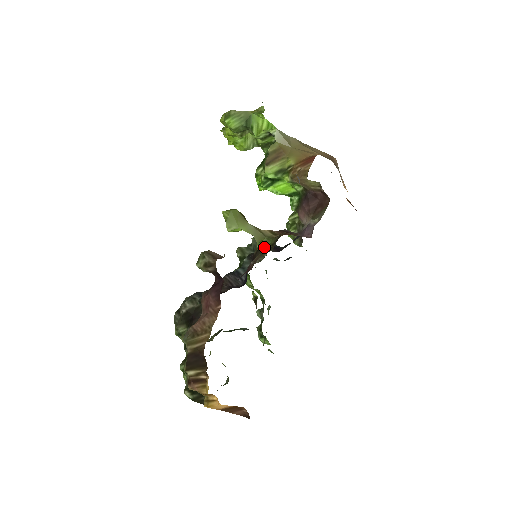
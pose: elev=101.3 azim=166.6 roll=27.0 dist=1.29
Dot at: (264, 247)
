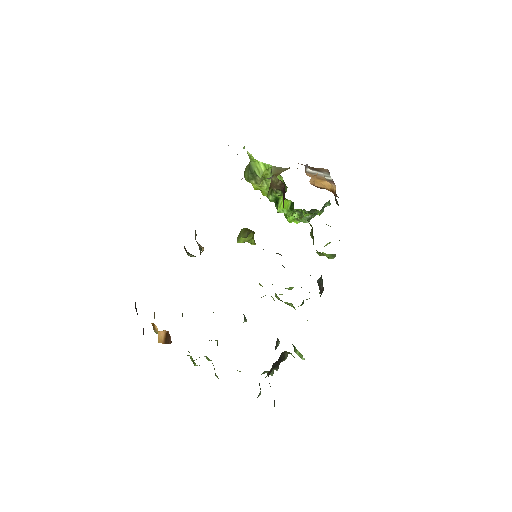
Dot at: occluded
